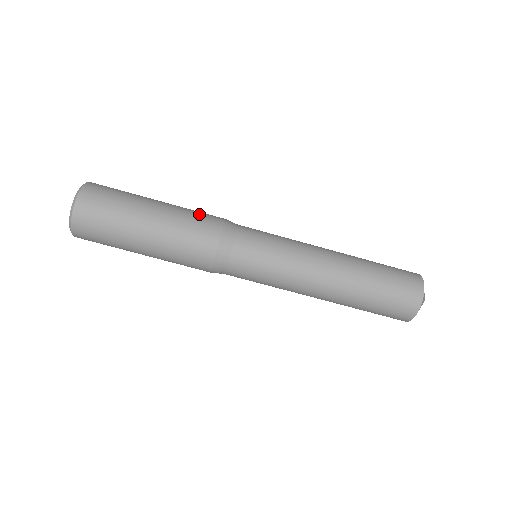
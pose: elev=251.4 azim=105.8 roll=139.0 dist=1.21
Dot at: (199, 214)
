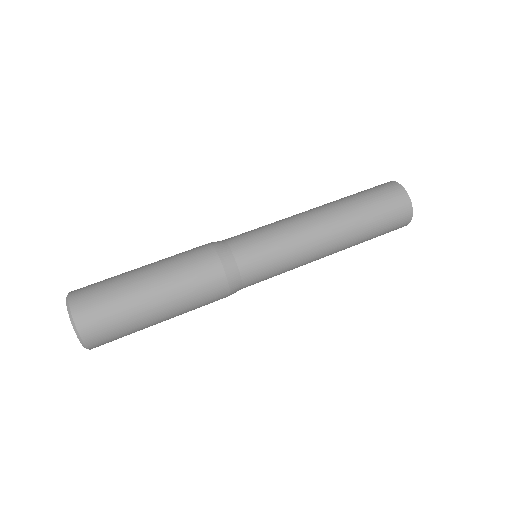
Dot at: occluded
